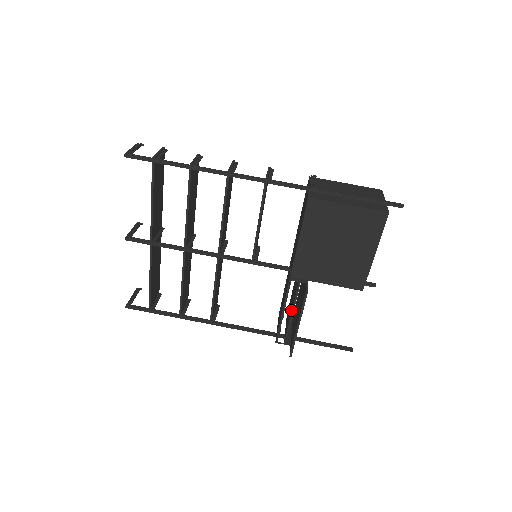
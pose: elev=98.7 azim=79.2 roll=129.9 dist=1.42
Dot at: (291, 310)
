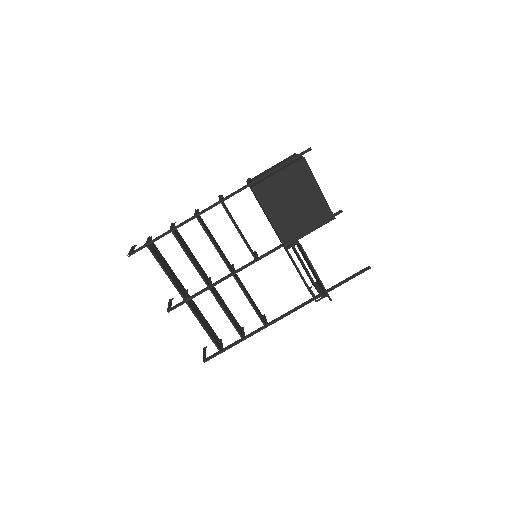
Dot at: (306, 271)
